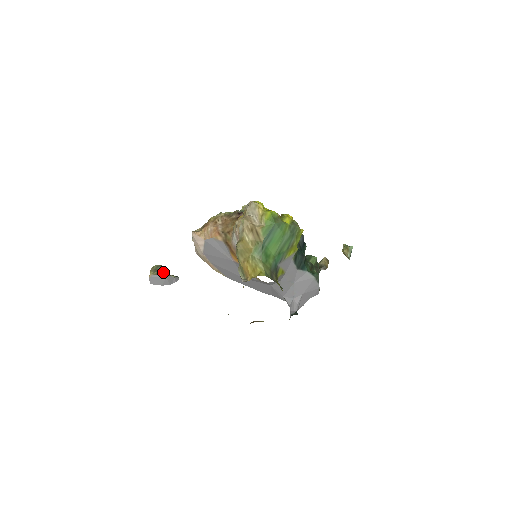
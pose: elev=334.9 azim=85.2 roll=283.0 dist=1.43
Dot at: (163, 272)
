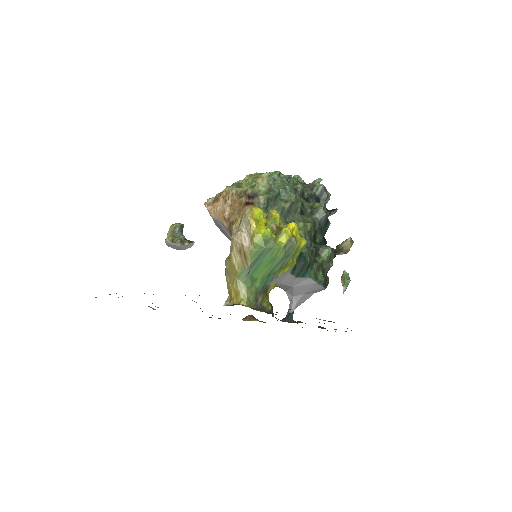
Dot at: (178, 238)
